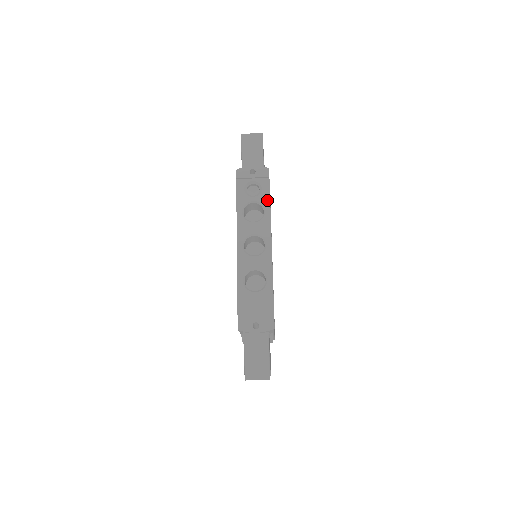
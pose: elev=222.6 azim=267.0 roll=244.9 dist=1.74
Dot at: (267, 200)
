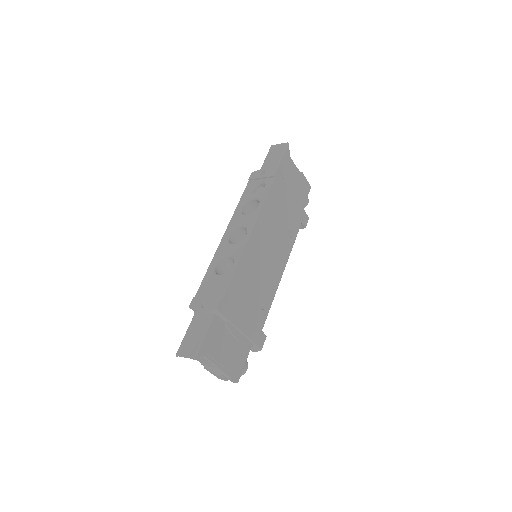
Dot at: (265, 196)
